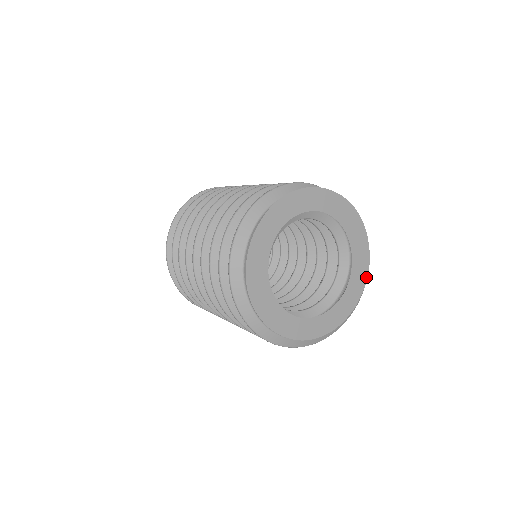
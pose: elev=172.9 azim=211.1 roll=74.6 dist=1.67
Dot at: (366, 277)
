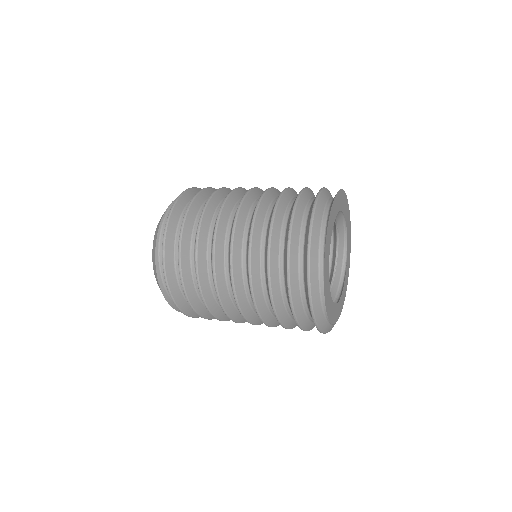
Dot at: (350, 232)
